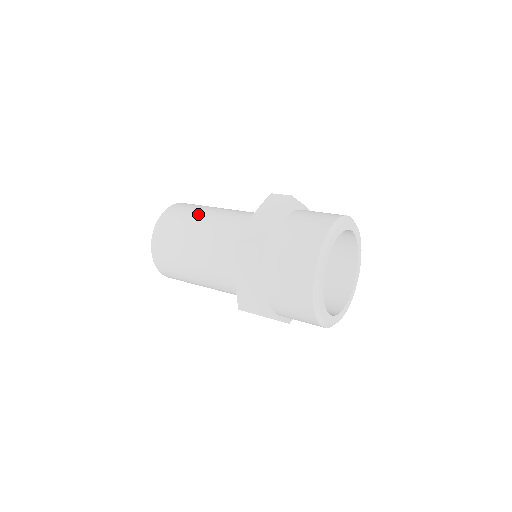
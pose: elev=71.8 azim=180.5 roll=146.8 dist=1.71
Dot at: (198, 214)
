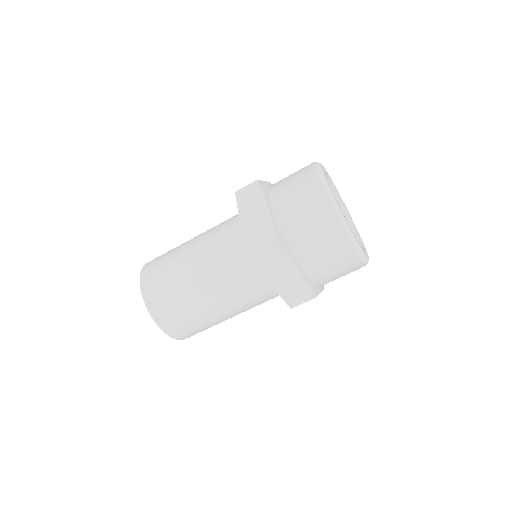
Dot at: occluded
